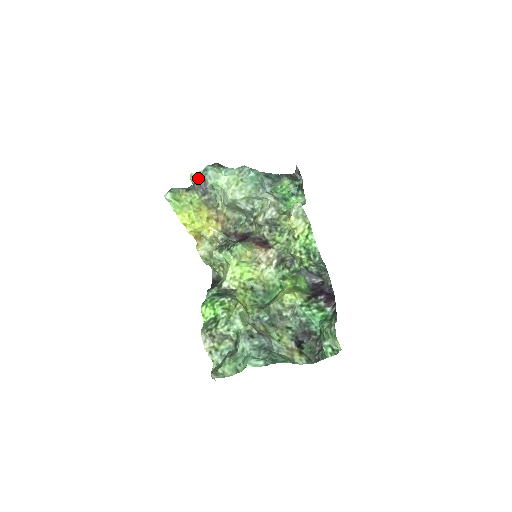
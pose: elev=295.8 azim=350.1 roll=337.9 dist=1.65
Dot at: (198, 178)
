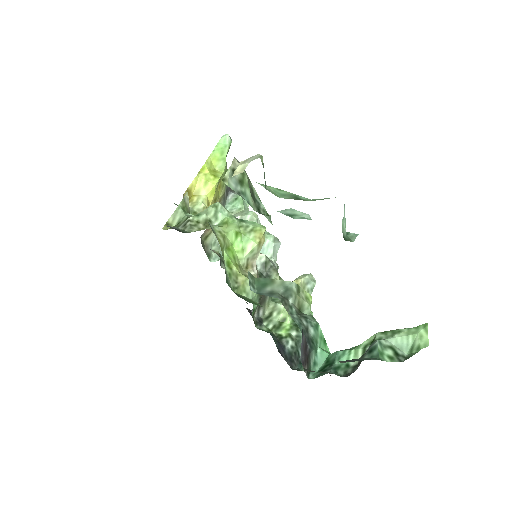
Dot at: occluded
